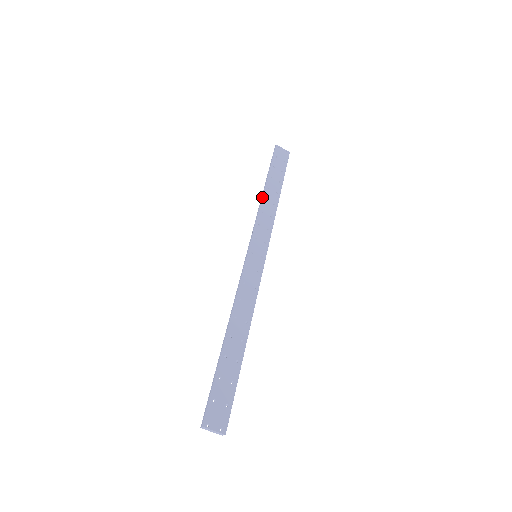
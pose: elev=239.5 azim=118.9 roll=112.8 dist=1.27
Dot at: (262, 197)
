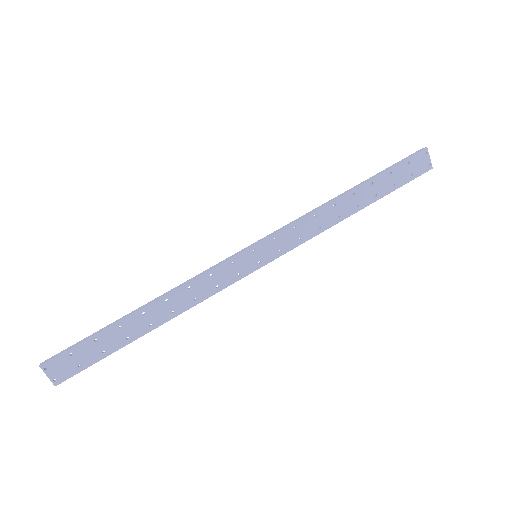
Dot at: (335, 199)
